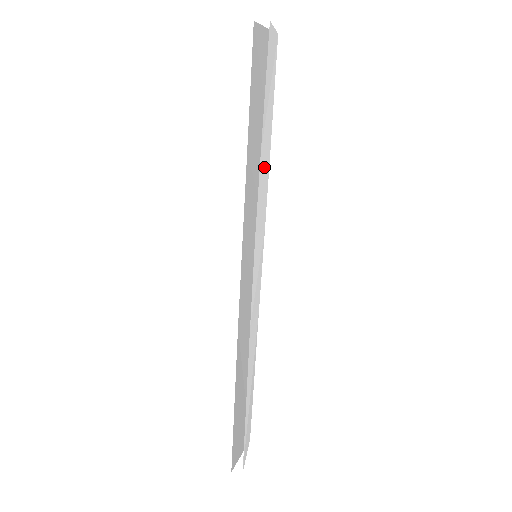
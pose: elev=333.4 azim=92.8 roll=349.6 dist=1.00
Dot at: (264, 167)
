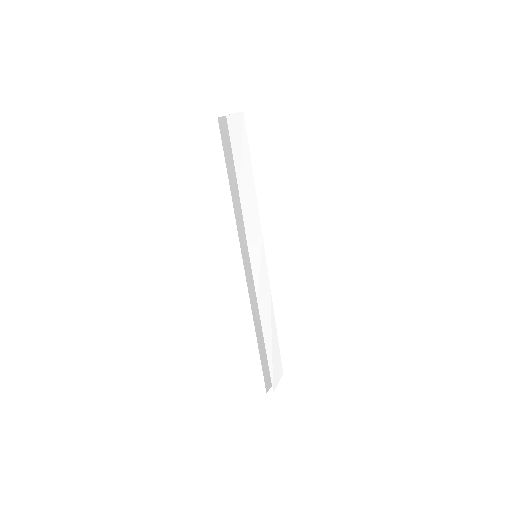
Dot at: (248, 200)
